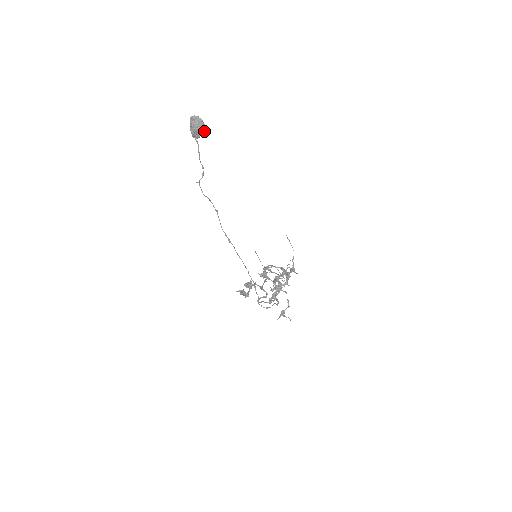
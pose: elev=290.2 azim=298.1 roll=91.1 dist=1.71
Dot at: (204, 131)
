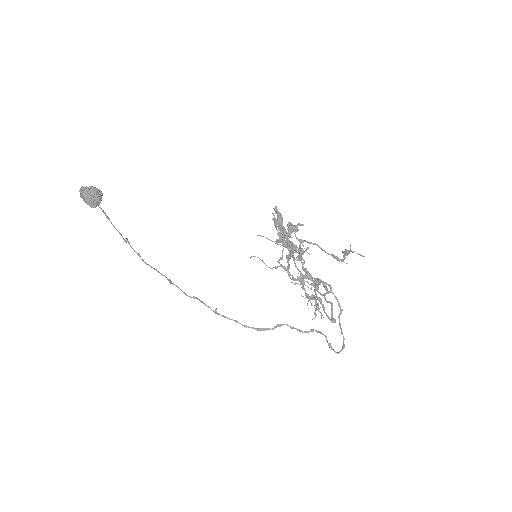
Dot at: (102, 194)
